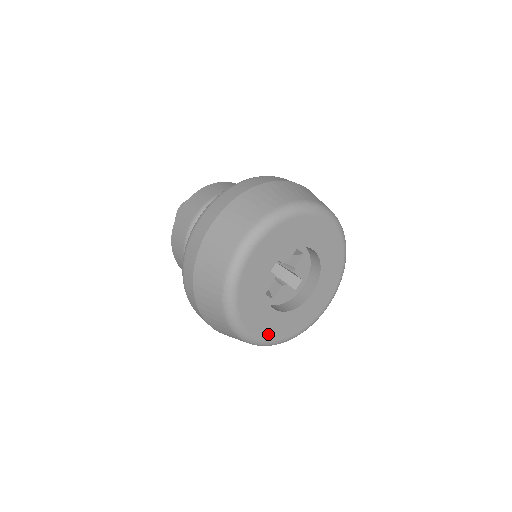
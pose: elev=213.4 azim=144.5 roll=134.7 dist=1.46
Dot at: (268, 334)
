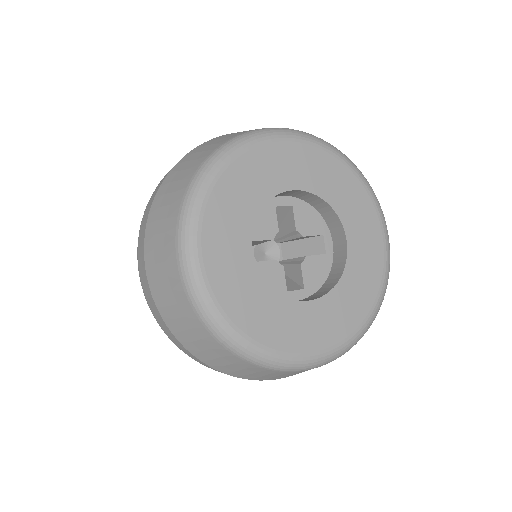
Dot at: (217, 279)
